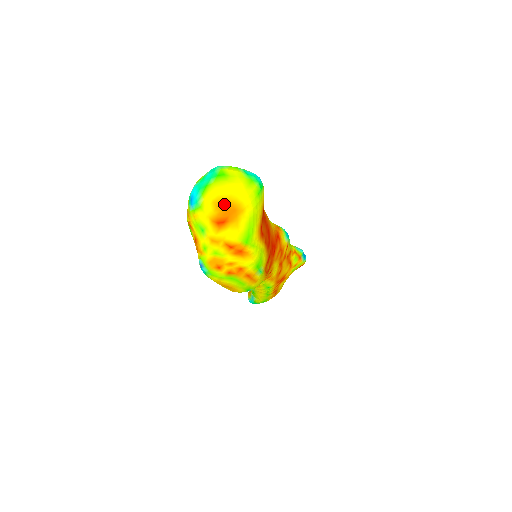
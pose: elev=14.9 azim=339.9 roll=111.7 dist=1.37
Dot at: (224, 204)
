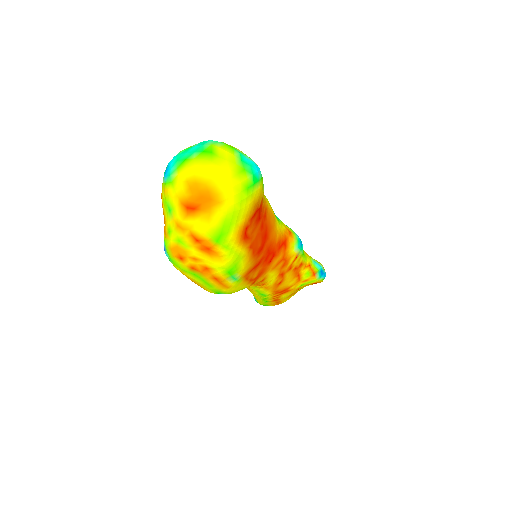
Dot at: (199, 188)
